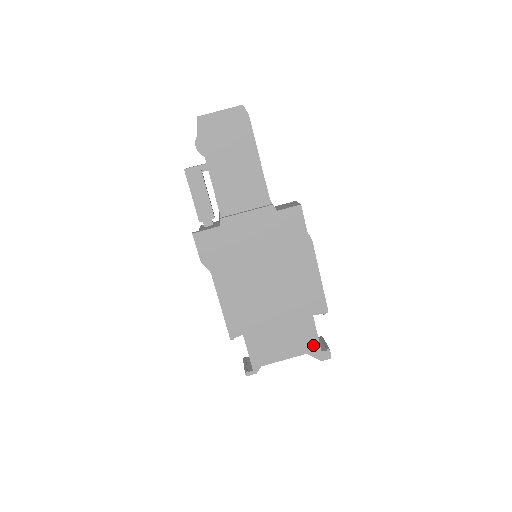
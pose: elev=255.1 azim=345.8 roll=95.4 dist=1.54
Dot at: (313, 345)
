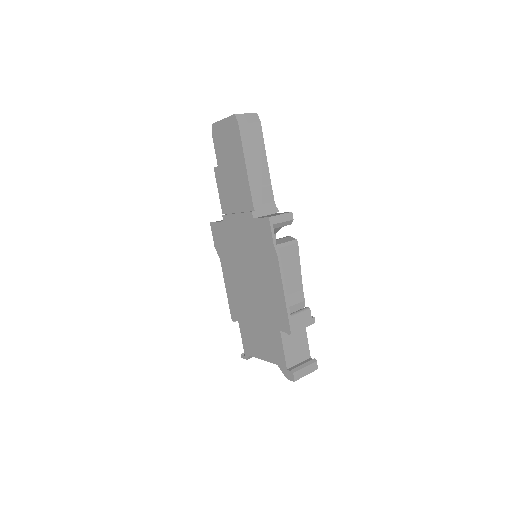
Dot at: (281, 359)
